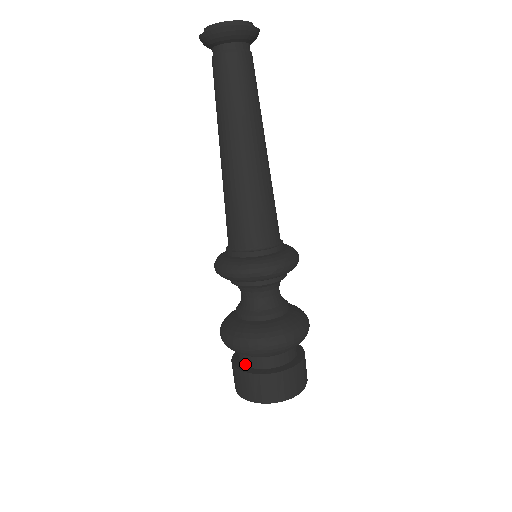
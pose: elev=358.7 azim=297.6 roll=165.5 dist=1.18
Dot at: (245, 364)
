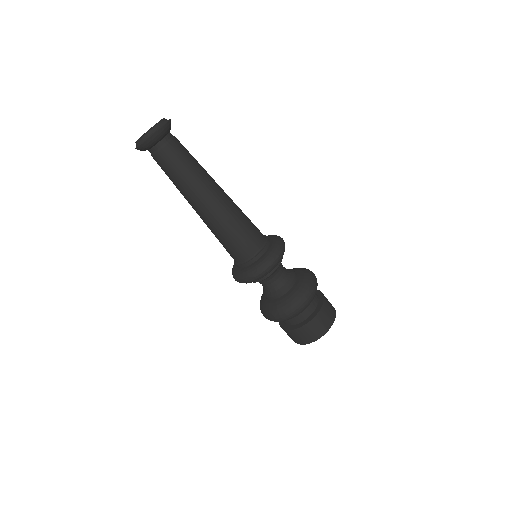
Dot at: occluded
